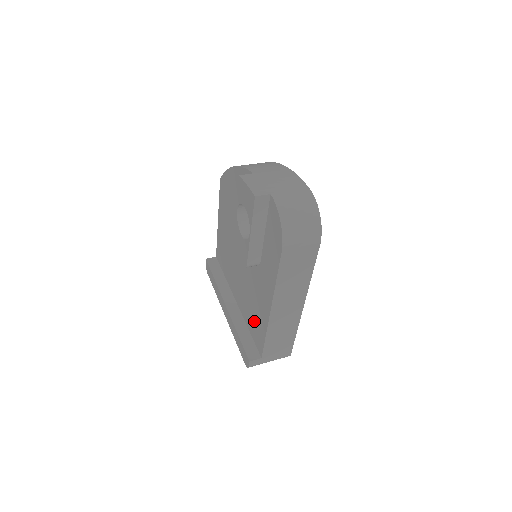
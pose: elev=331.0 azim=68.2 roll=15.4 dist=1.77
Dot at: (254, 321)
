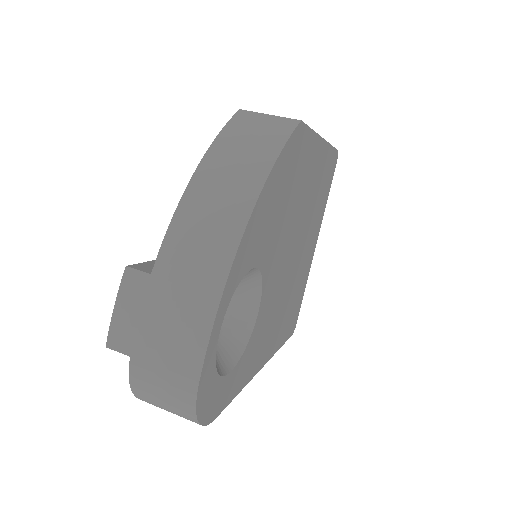
Dot at: occluded
